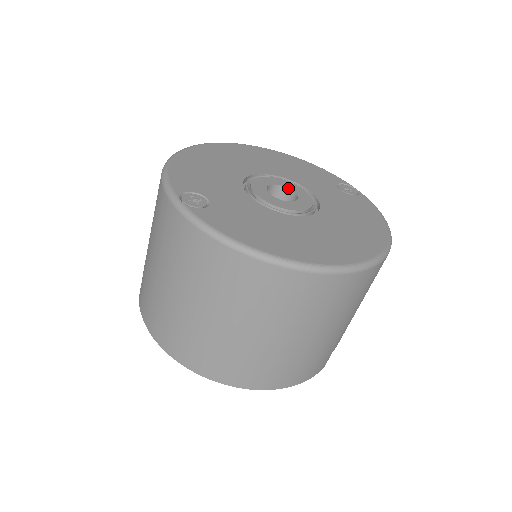
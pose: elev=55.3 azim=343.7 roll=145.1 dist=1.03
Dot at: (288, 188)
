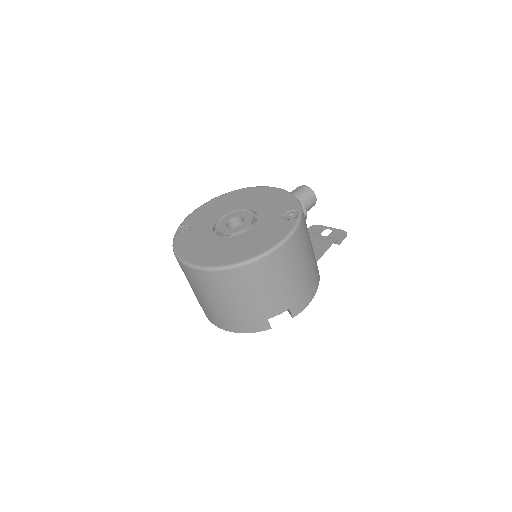
Dot at: (244, 218)
